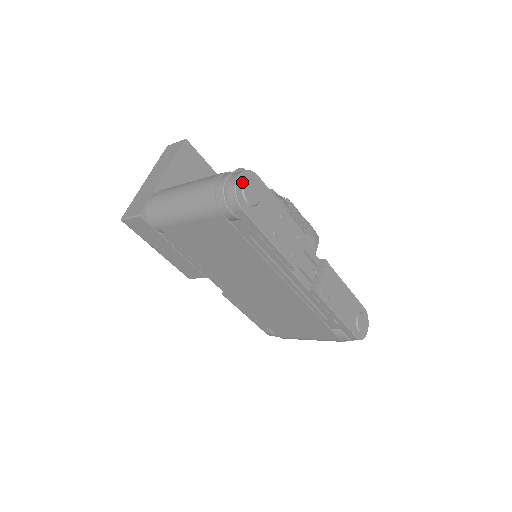
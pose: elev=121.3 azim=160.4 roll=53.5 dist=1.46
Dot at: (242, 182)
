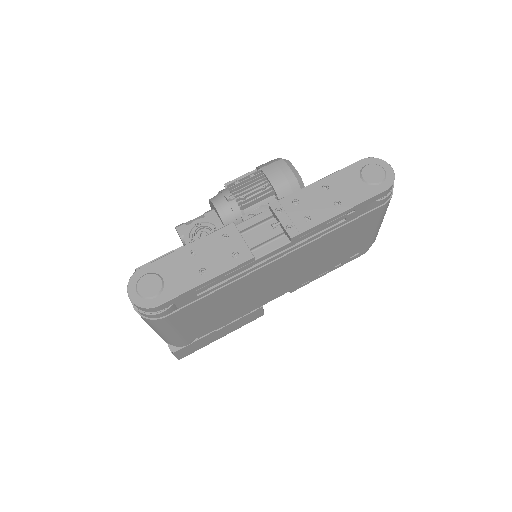
Dot at: (135, 293)
